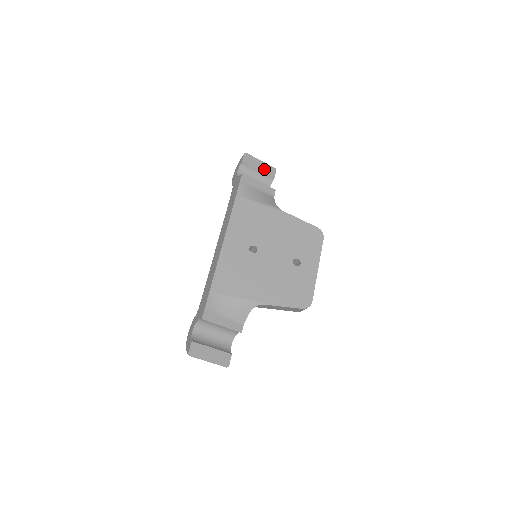
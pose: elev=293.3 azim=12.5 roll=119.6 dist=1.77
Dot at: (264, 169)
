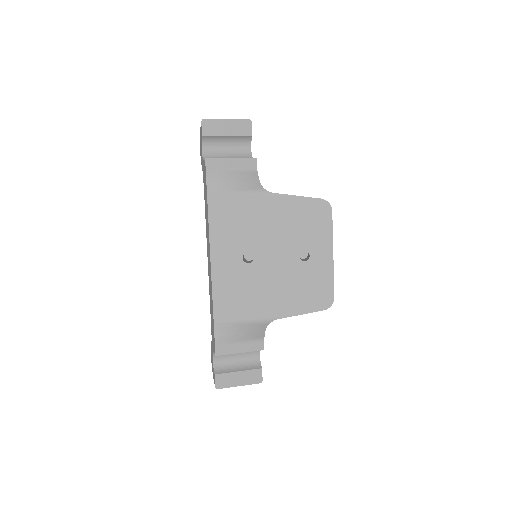
Dot at: (234, 129)
